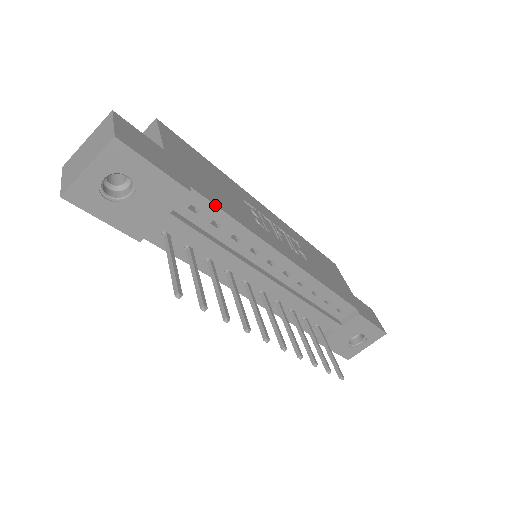
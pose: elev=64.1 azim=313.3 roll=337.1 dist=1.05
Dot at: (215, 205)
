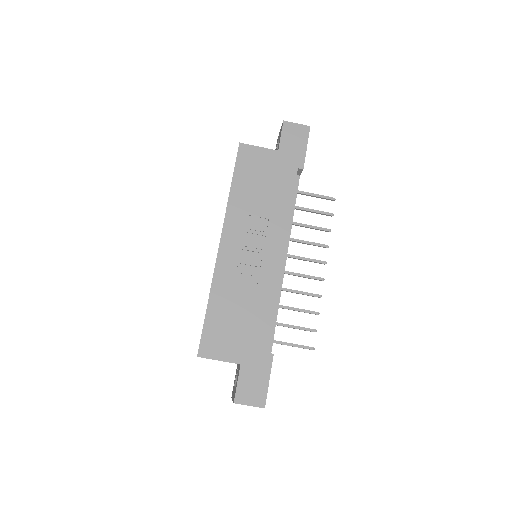
Dot at: occluded
